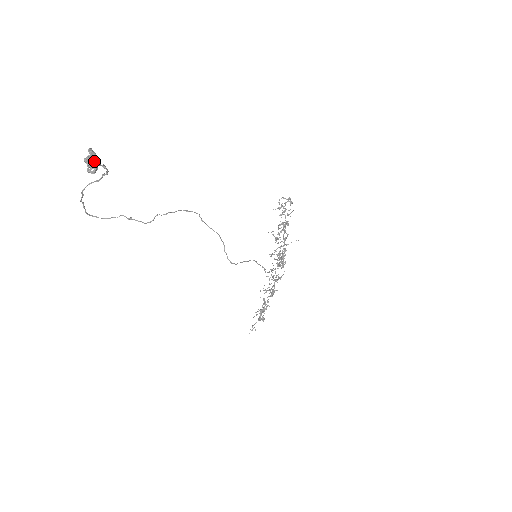
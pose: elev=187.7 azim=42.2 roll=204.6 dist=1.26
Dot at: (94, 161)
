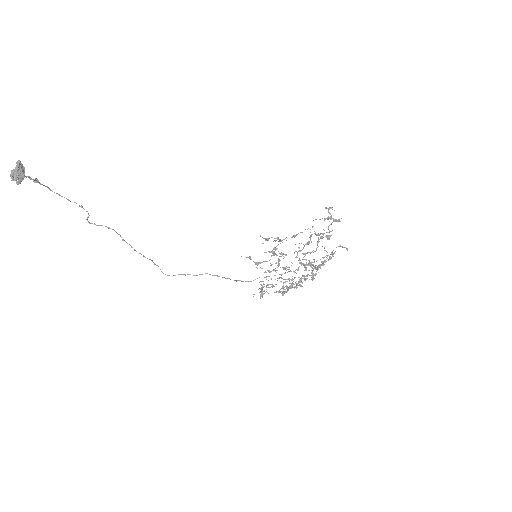
Dot at: (12, 178)
